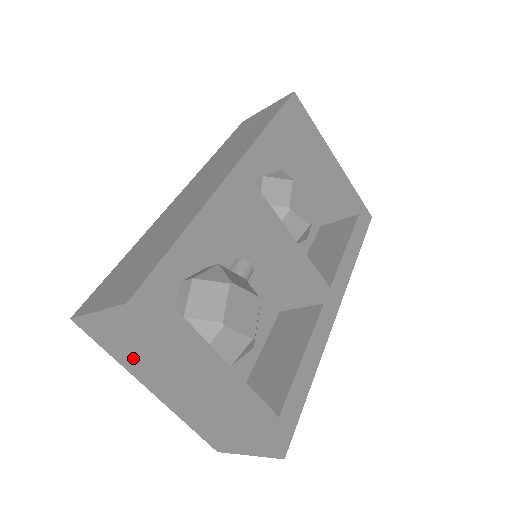
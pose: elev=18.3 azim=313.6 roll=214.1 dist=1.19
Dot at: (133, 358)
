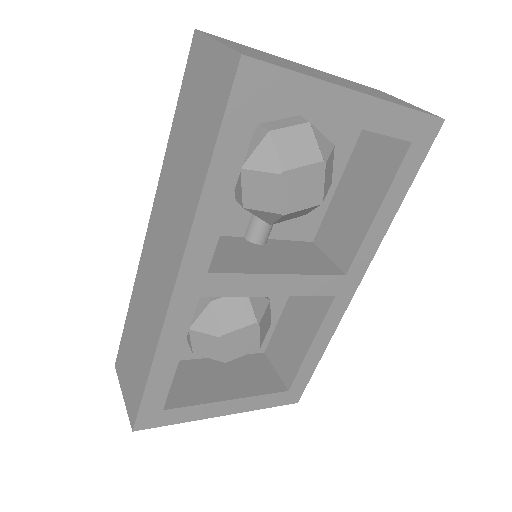
Dot at: occluded
